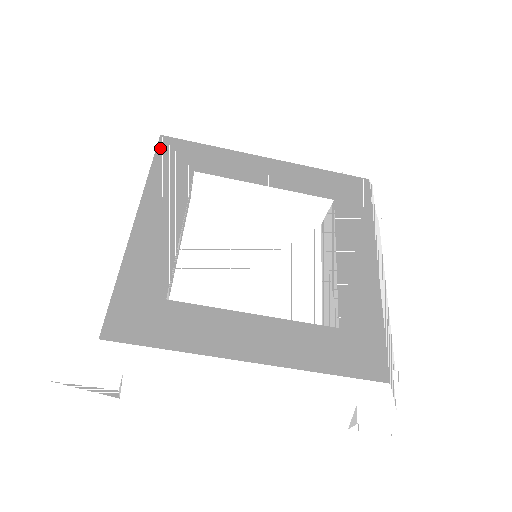
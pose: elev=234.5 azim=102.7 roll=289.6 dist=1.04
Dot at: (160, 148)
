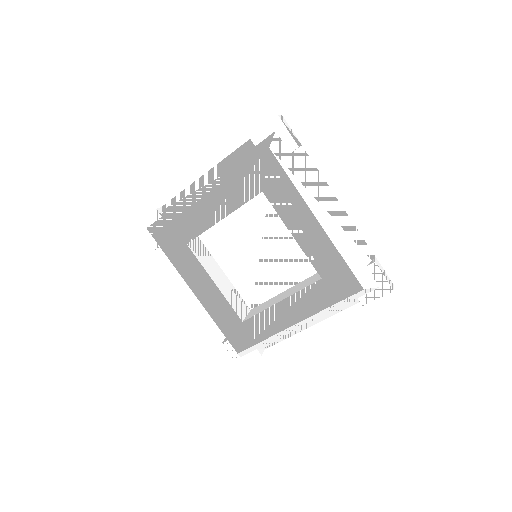
Dot at: (160, 244)
